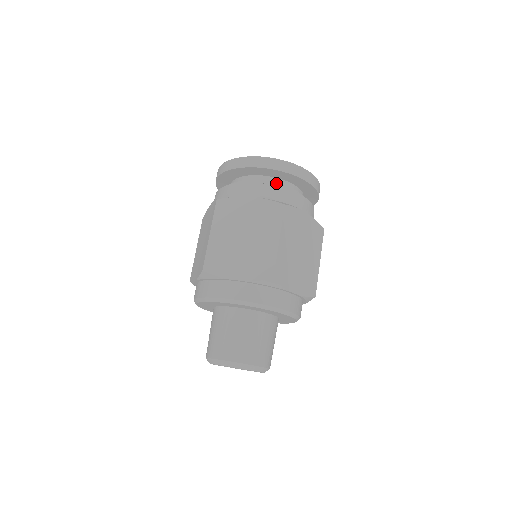
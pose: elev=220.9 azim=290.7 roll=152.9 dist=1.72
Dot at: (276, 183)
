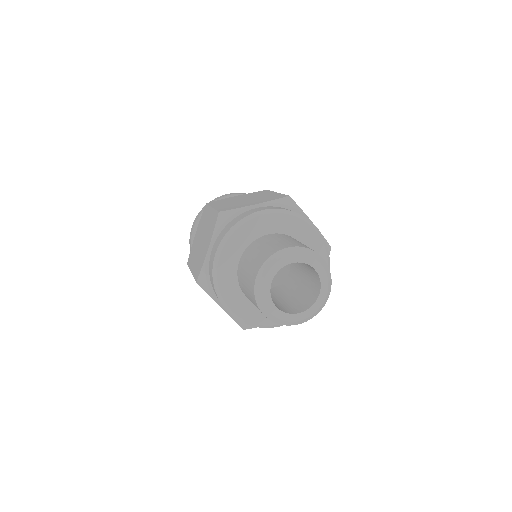
Dot at: occluded
